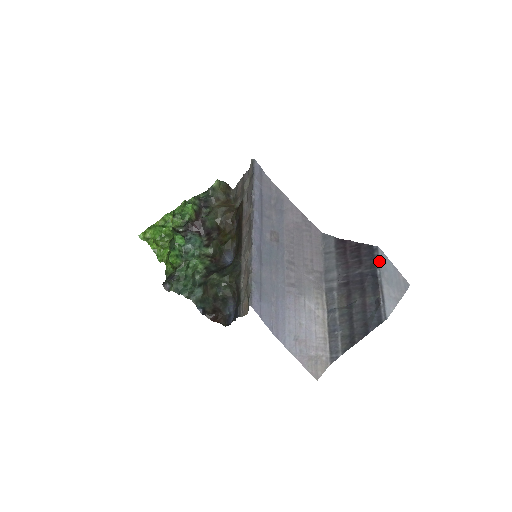
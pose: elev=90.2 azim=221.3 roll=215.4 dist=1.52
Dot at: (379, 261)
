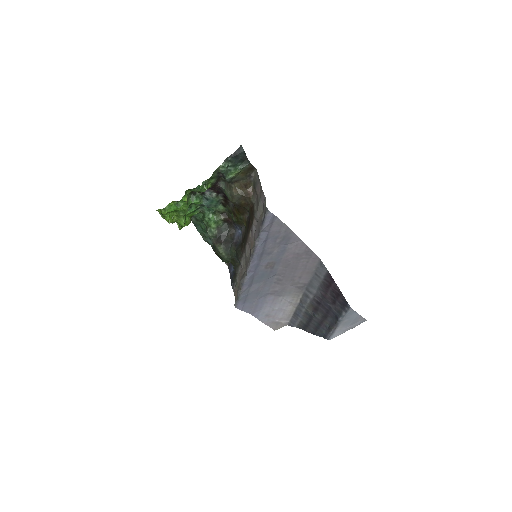
Dot at: (345, 315)
